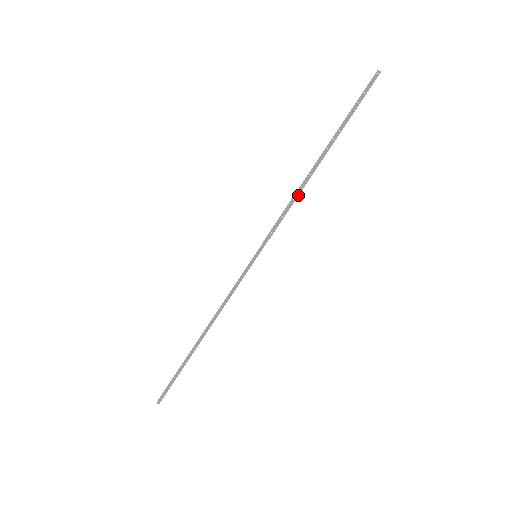
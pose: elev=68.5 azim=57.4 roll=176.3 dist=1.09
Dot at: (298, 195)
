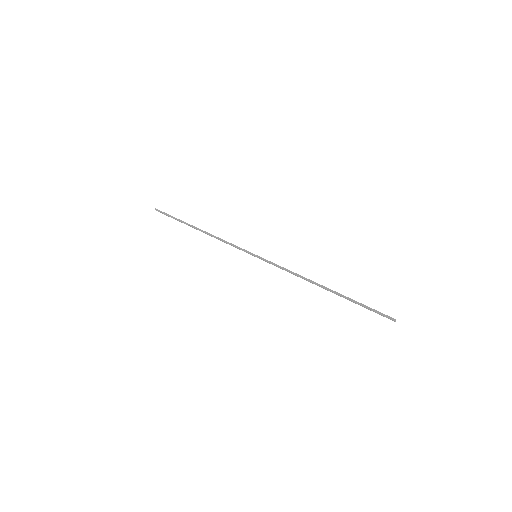
Dot at: occluded
